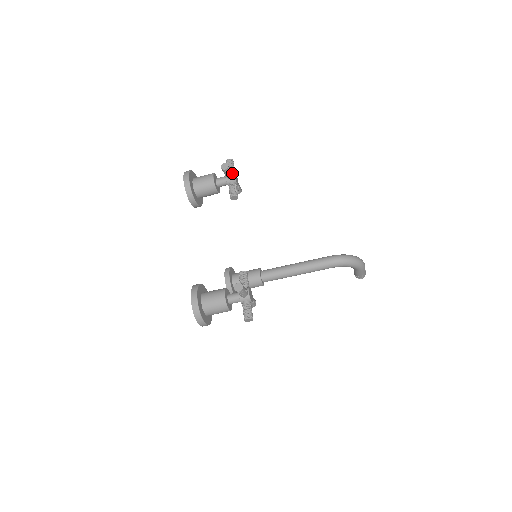
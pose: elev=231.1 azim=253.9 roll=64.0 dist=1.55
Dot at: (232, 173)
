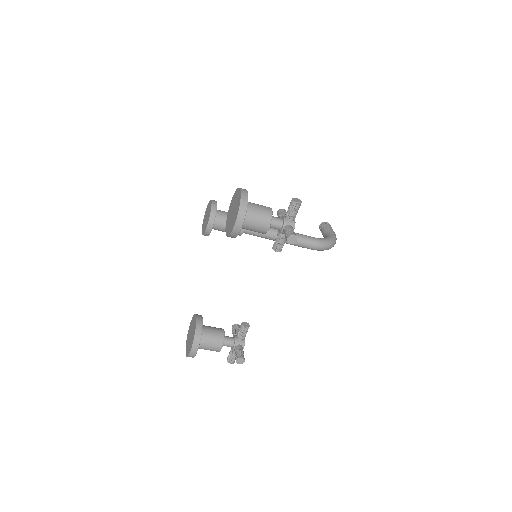
Dot at: occluded
